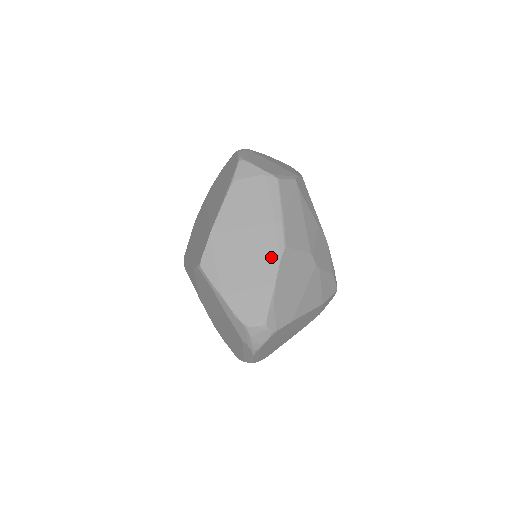
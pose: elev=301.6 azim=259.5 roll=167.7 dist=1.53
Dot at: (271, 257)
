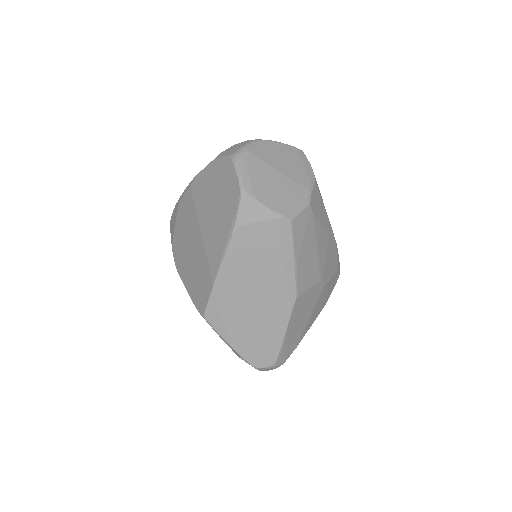
Dot at: (282, 309)
